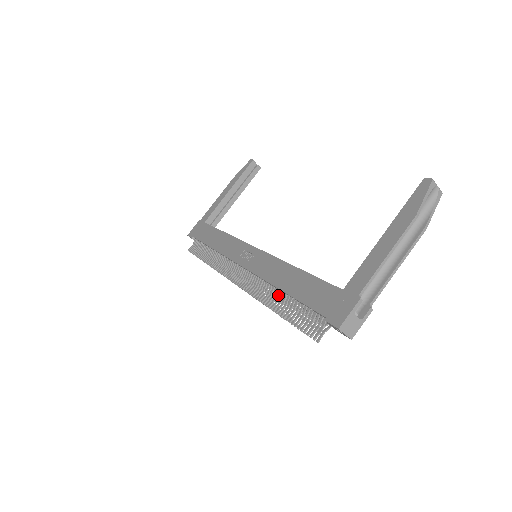
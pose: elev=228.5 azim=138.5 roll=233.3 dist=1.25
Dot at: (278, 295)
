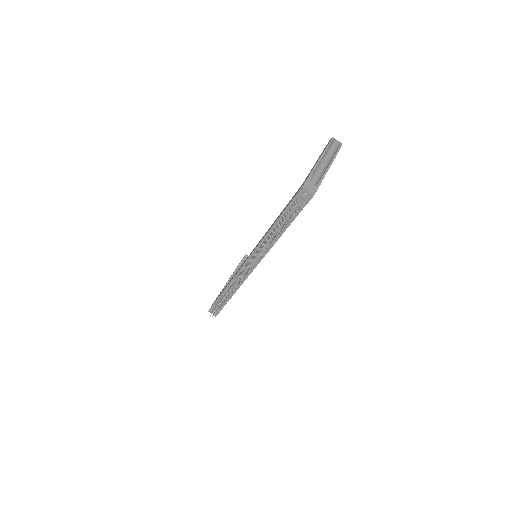
Dot at: (271, 234)
